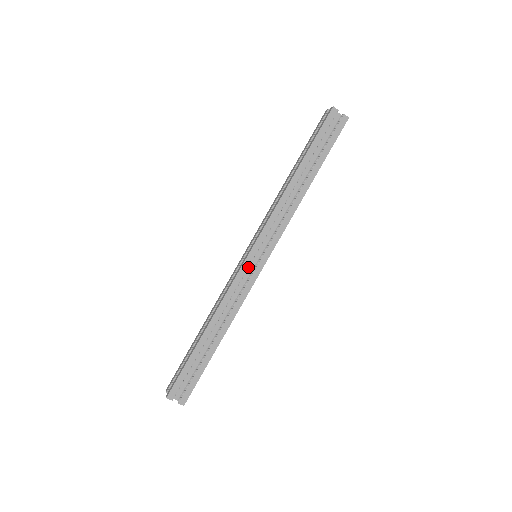
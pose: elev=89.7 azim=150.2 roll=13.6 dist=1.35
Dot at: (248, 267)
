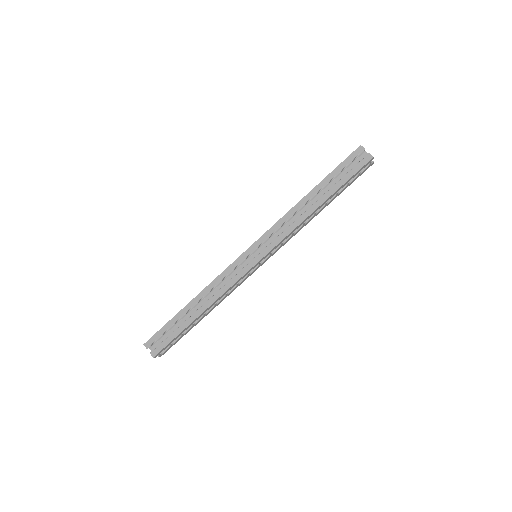
Dot at: (251, 269)
